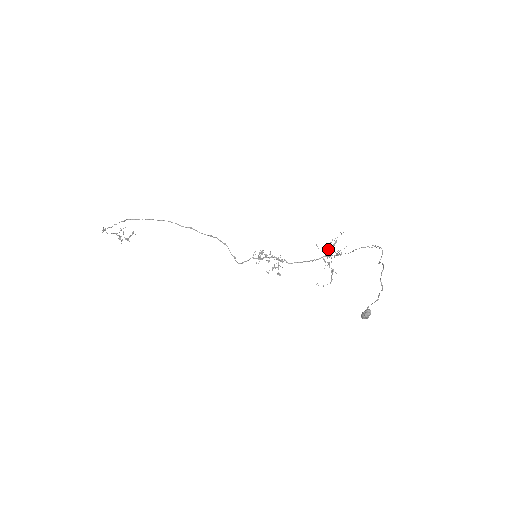
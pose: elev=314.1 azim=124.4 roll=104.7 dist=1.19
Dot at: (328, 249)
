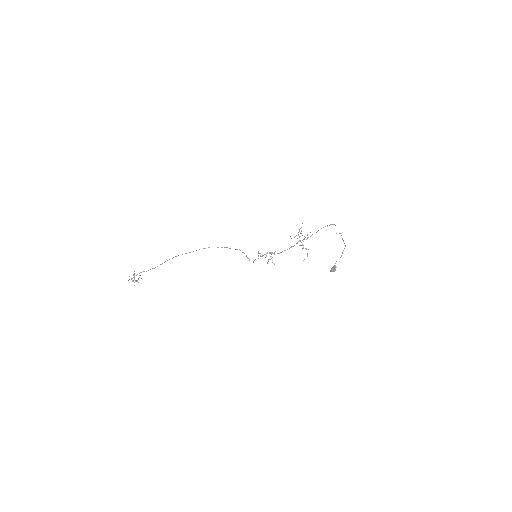
Dot at: (299, 237)
